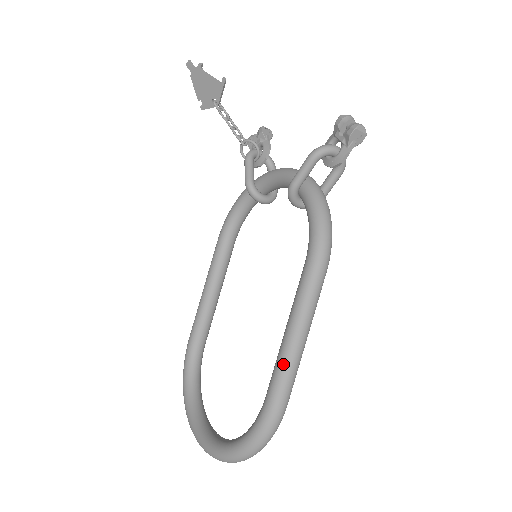
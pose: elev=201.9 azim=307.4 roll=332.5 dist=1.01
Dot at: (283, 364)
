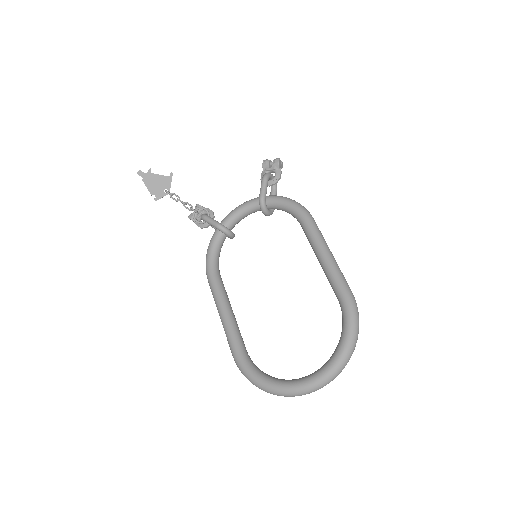
Dot at: (335, 269)
